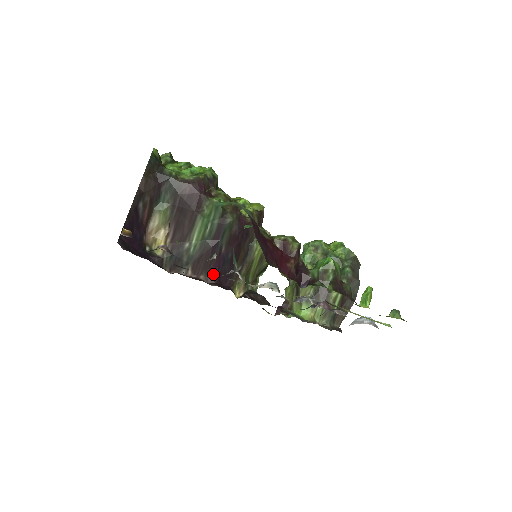
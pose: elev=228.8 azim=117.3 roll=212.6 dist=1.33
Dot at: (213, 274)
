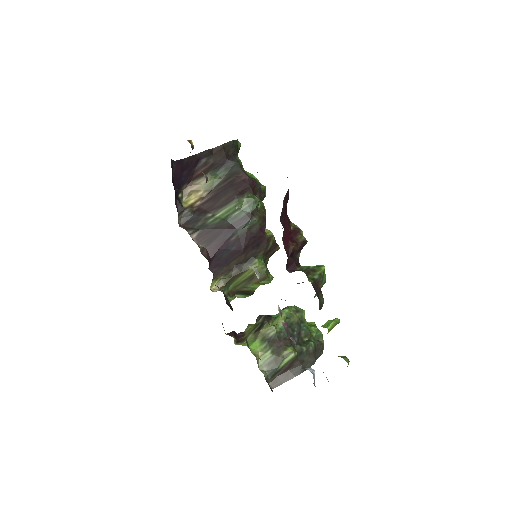
Dot at: (210, 251)
